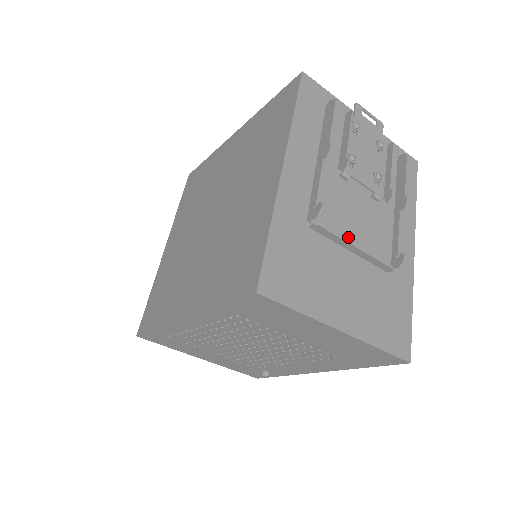
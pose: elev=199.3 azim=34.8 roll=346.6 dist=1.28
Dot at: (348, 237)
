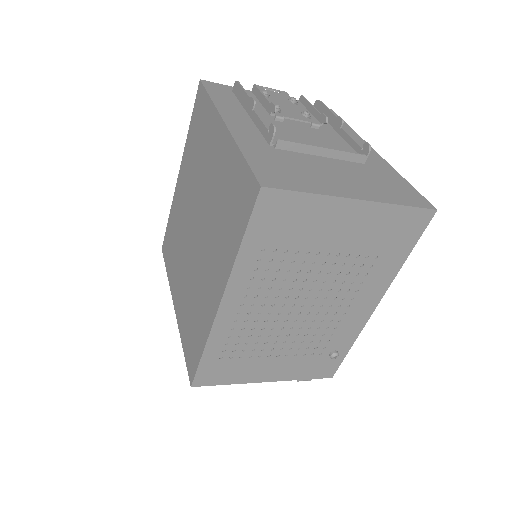
Dot at: occluded
